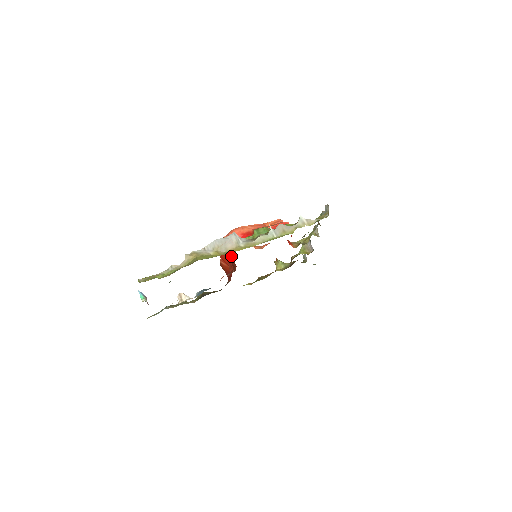
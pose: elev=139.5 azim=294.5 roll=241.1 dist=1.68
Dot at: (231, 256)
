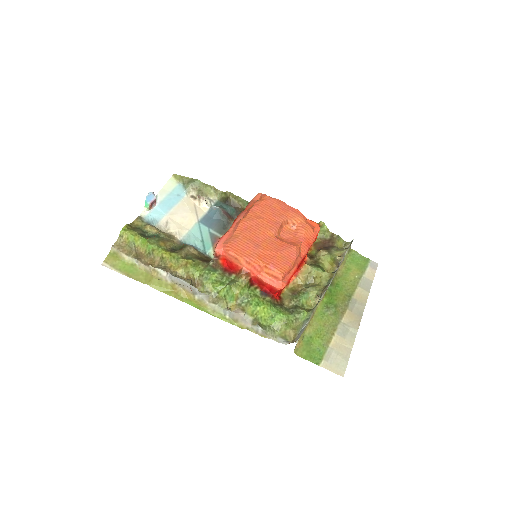
Dot at: occluded
